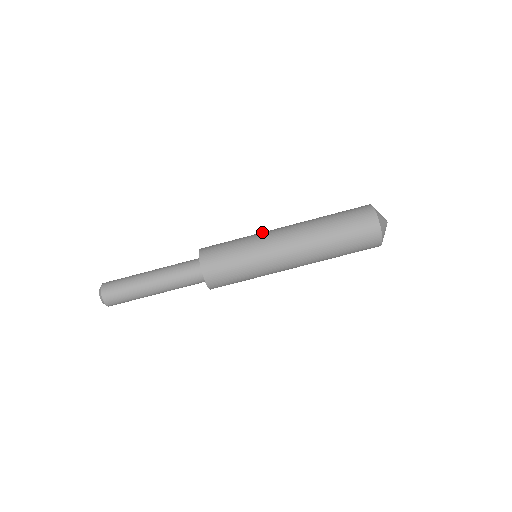
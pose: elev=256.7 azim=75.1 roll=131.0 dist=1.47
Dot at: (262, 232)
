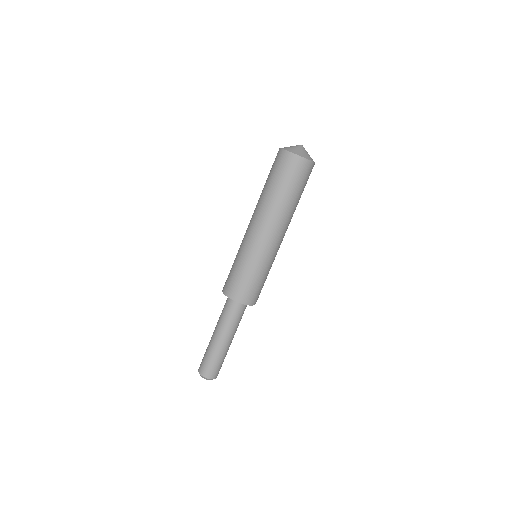
Dot at: (243, 241)
